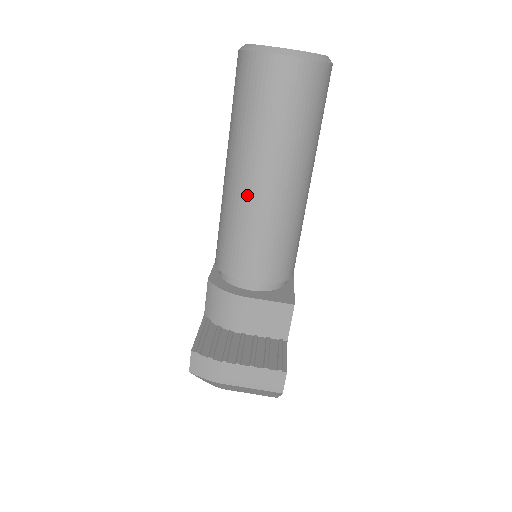
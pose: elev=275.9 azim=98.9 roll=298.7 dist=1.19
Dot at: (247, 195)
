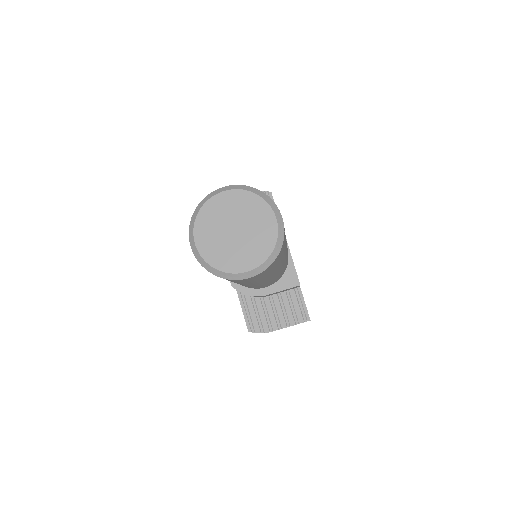
Dot at: occluded
